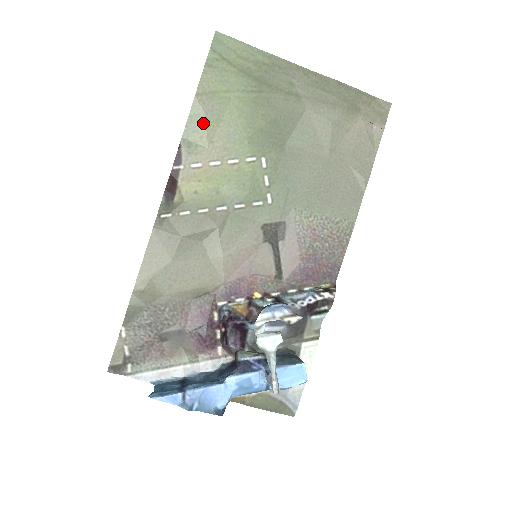
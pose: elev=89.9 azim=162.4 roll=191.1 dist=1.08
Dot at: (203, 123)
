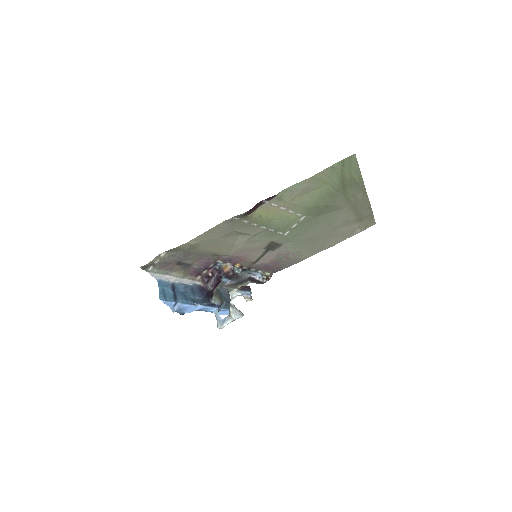
Dot at: (299, 191)
